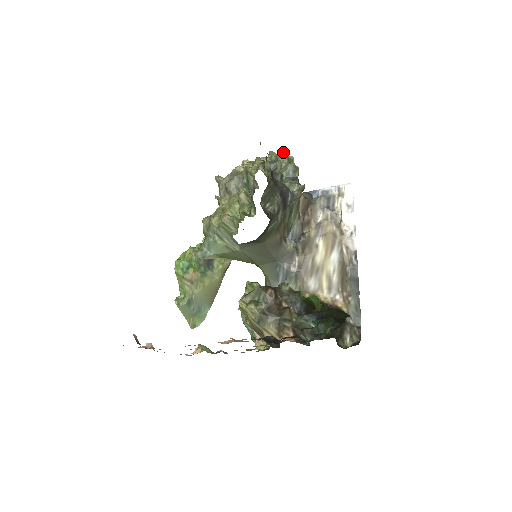
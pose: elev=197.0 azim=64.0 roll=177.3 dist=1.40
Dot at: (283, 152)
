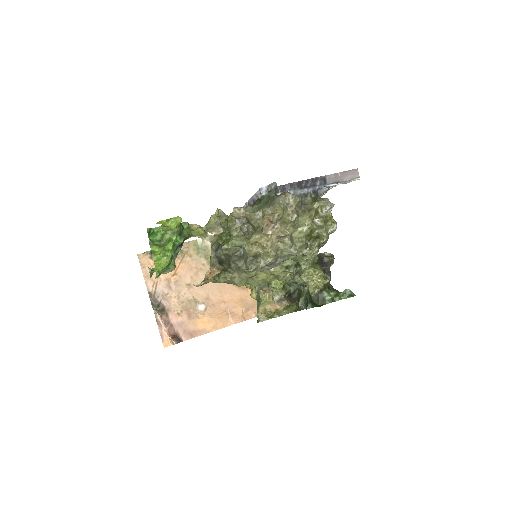
Dot at: (335, 230)
